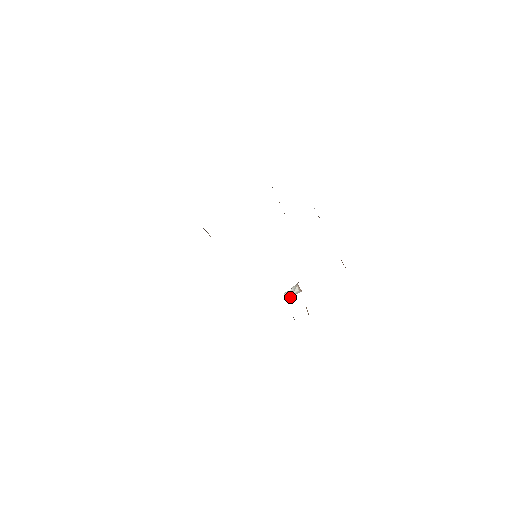
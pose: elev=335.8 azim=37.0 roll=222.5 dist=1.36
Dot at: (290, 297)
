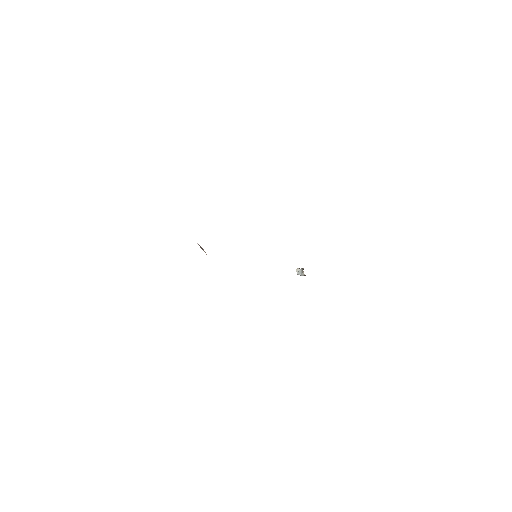
Dot at: (300, 275)
